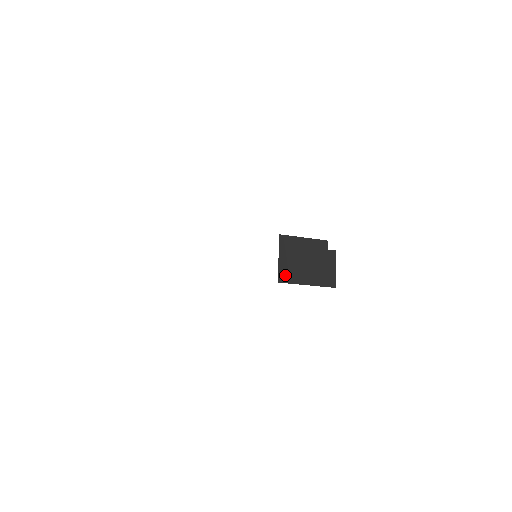
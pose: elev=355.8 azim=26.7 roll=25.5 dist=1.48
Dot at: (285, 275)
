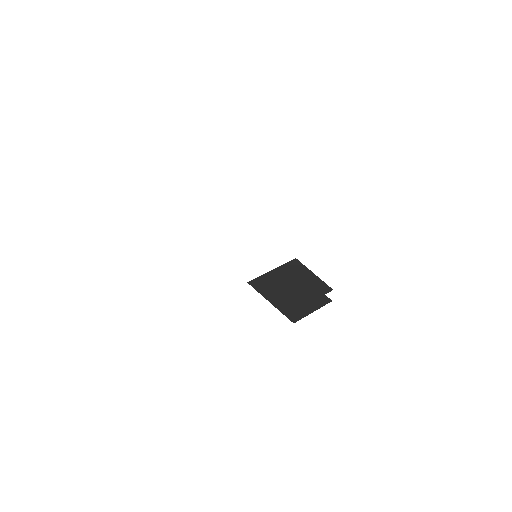
Dot at: (261, 282)
